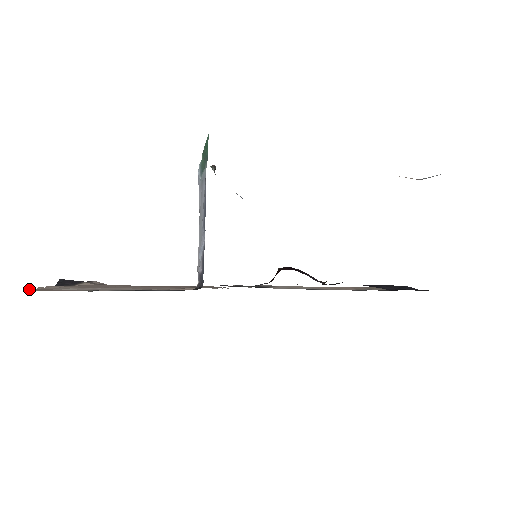
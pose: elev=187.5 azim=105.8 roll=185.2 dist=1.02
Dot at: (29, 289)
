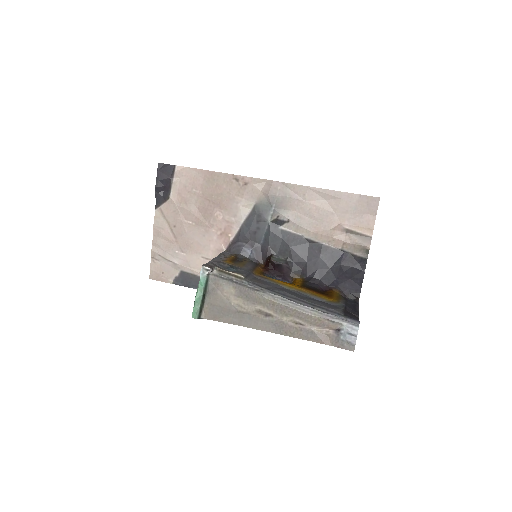
Dot at: (150, 271)
